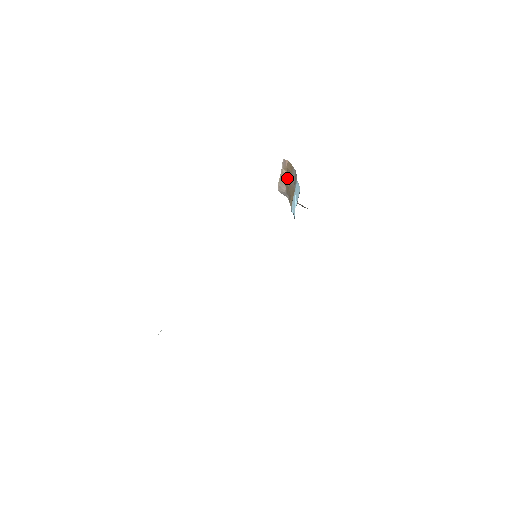
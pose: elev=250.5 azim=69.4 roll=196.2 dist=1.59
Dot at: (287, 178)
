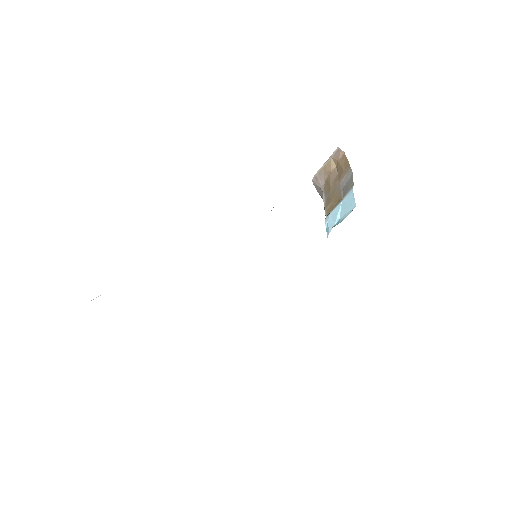
Dot at: (333, 174)
